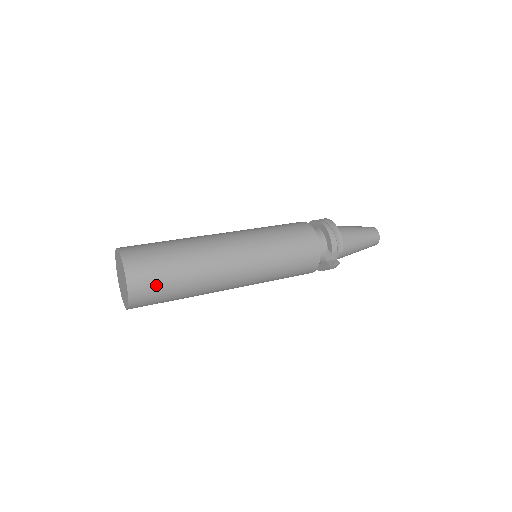
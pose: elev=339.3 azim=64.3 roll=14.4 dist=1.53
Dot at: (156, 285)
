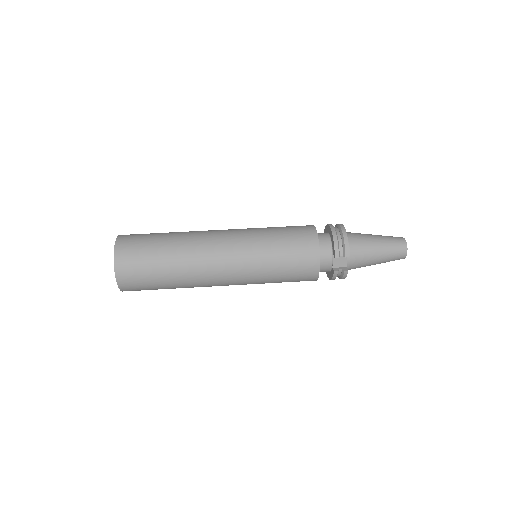
Dot at: (141, 268)
